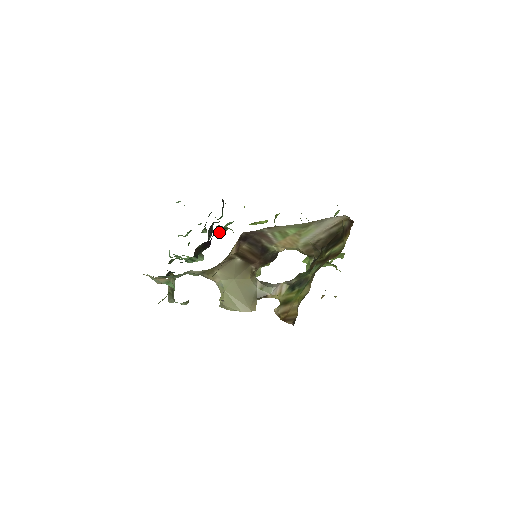
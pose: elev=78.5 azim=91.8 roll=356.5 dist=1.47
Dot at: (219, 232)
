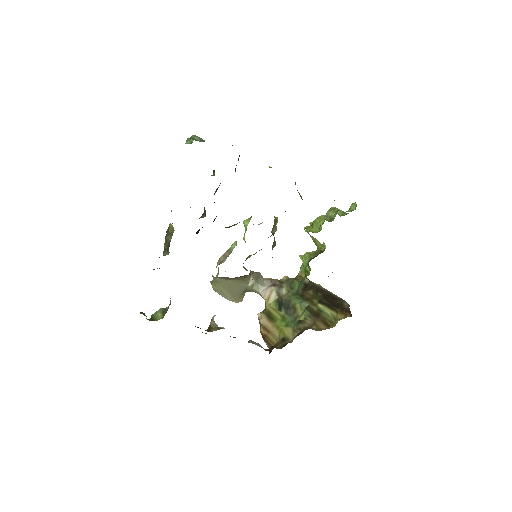
Dot at: occluded
